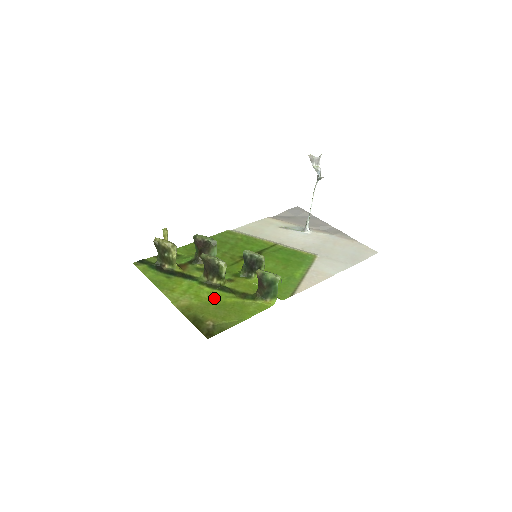
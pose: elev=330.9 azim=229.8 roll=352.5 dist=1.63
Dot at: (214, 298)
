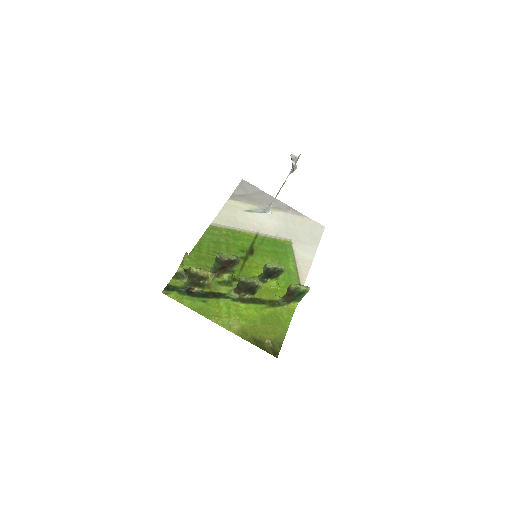
Dot at: (254, 313)
